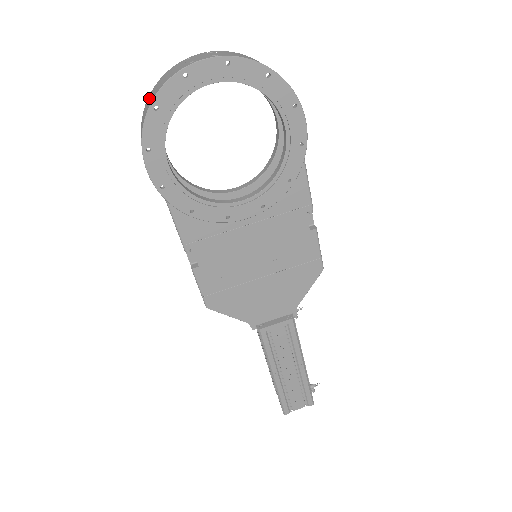
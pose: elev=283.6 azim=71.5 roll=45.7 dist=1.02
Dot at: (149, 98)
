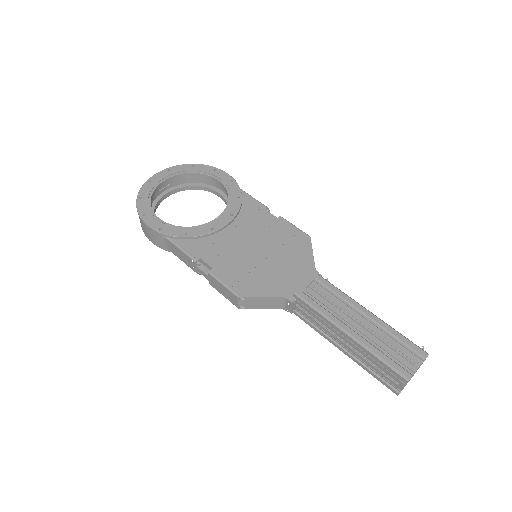
Dot at: occluded
